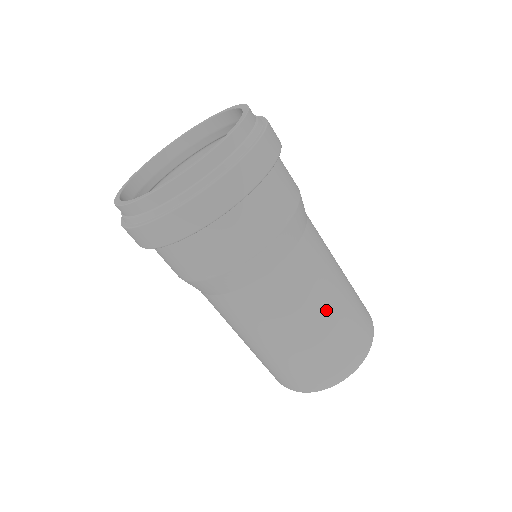
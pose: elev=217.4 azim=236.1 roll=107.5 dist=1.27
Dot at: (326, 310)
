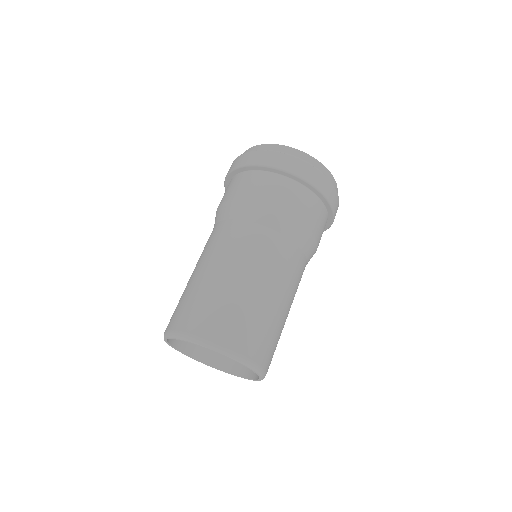
Dot at: (282, 303)
